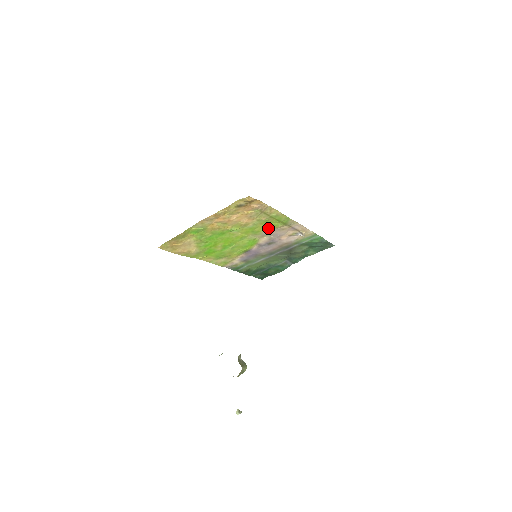
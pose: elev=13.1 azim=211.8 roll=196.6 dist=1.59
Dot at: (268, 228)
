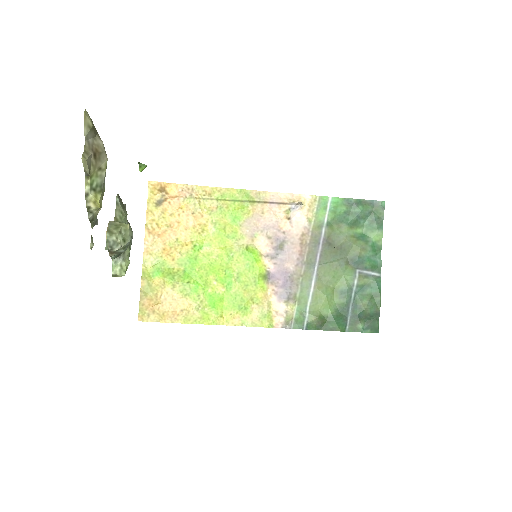
Dot at: (240, 221)
